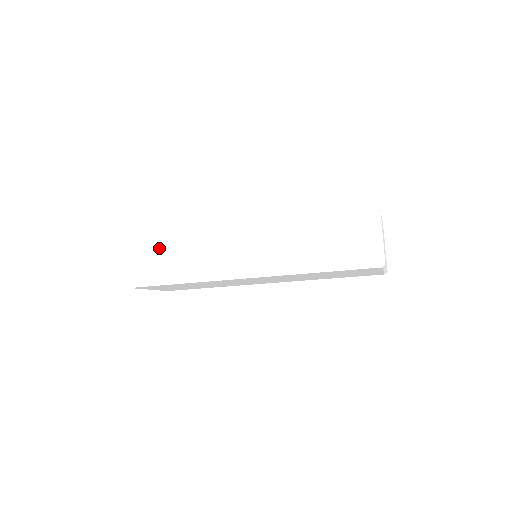
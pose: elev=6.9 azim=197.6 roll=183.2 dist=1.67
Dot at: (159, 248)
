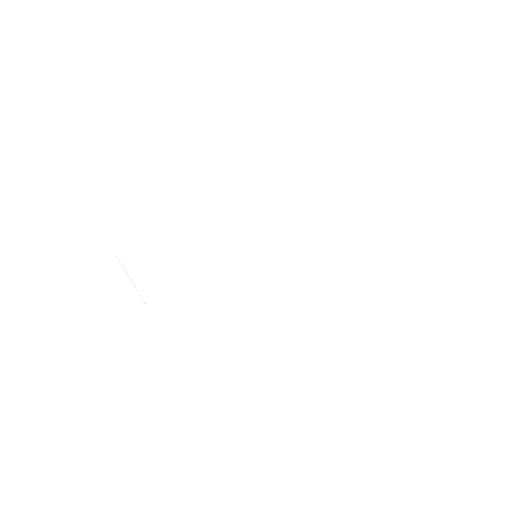
Dot at: (161, 224)
